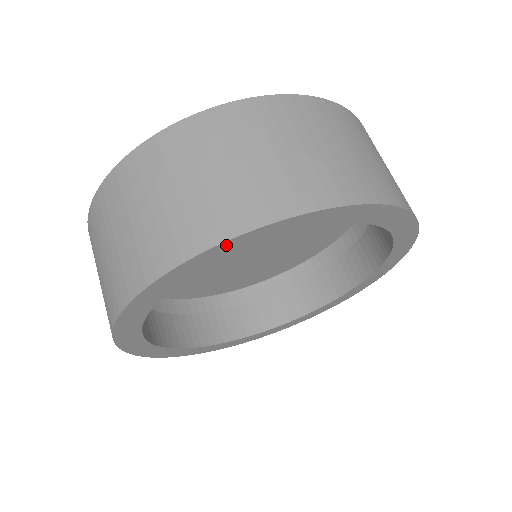
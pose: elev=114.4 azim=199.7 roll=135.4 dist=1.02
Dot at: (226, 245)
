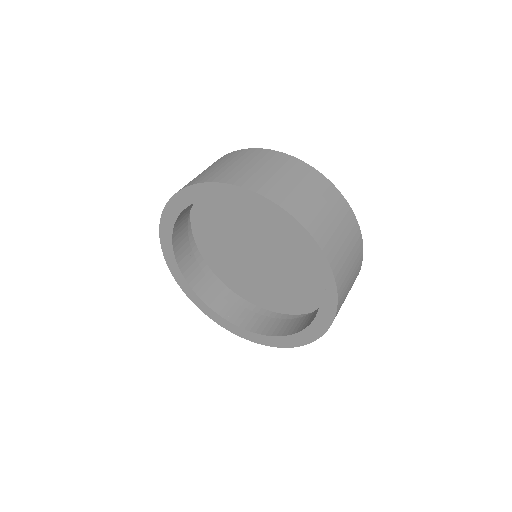
Dot at: (180, 195)
